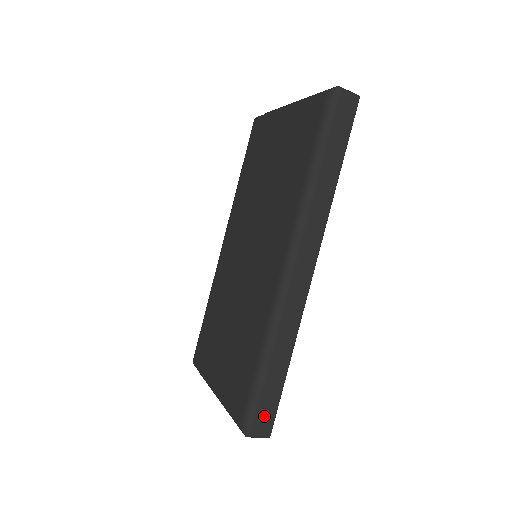
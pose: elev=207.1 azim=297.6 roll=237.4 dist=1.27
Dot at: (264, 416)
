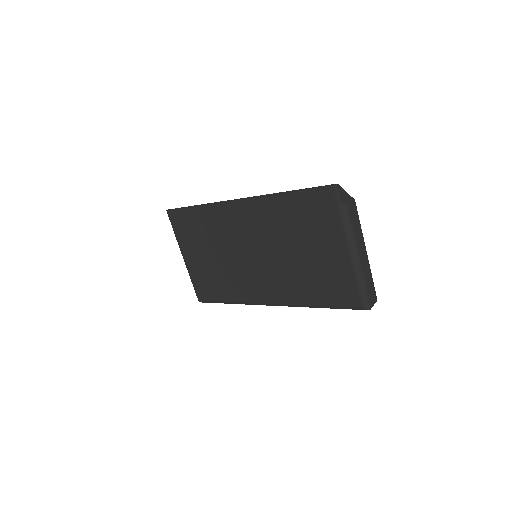
Dot at: occluded
